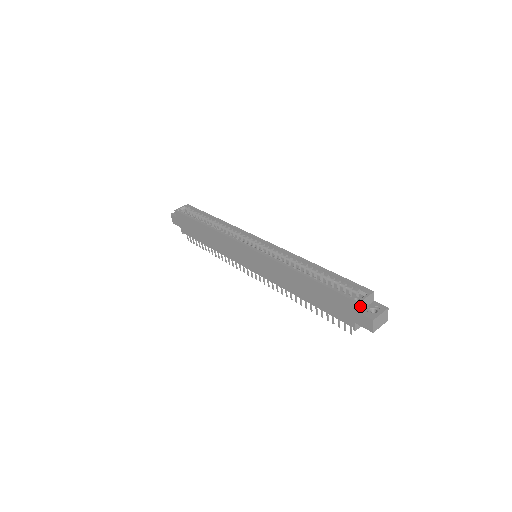
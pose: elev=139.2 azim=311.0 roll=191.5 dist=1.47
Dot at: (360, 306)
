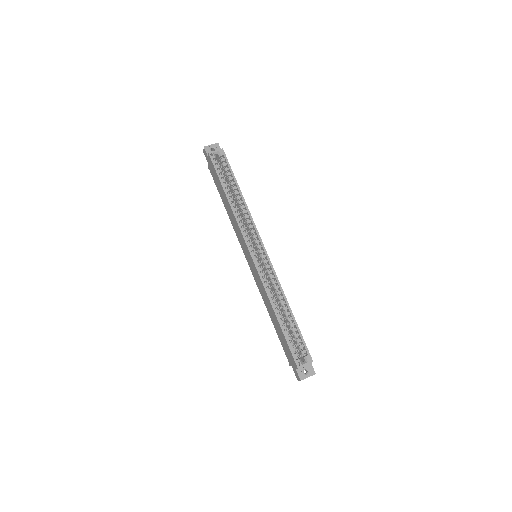
Dot at: (298, 368)
